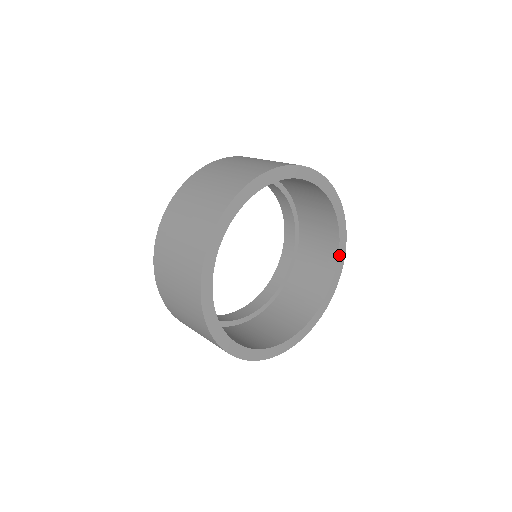
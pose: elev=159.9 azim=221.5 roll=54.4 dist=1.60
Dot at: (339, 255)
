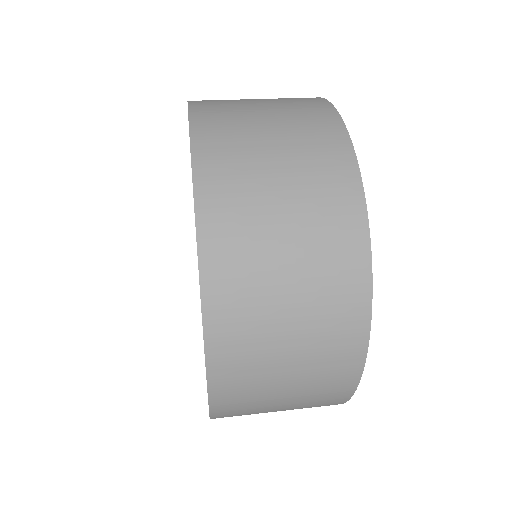
Dot at: occluded
